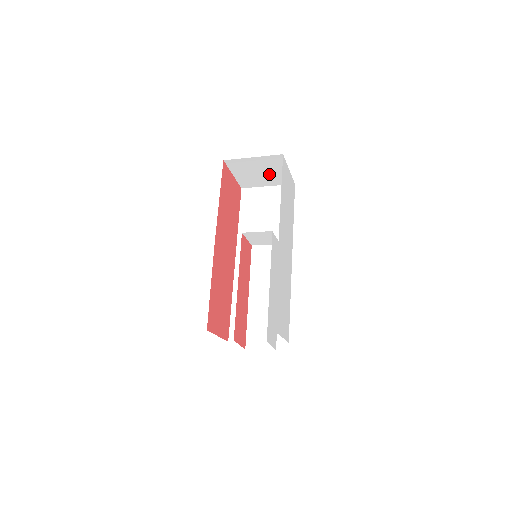
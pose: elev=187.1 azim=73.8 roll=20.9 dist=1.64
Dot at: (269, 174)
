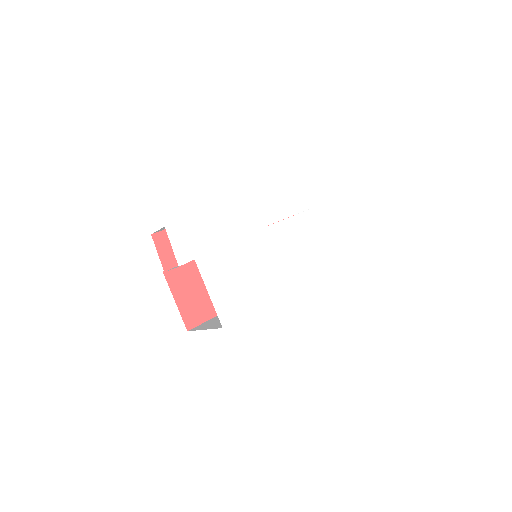
Dot at: occluded
